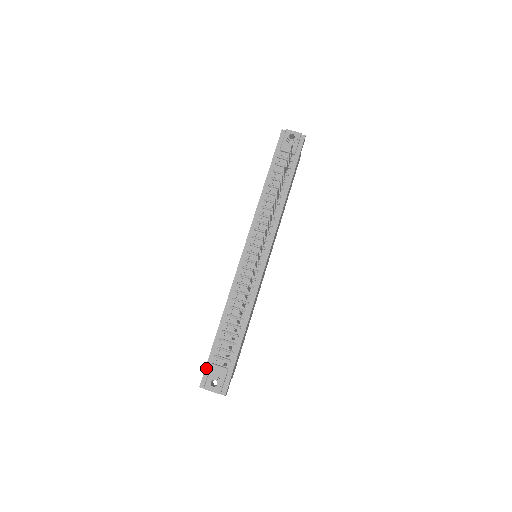
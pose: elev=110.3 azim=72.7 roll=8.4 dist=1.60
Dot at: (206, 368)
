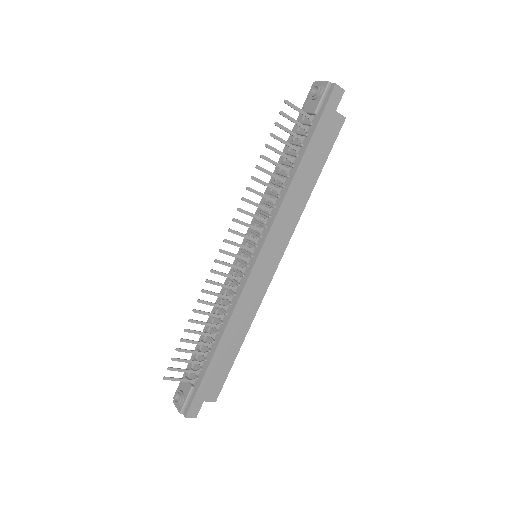
Dot at: occluded
